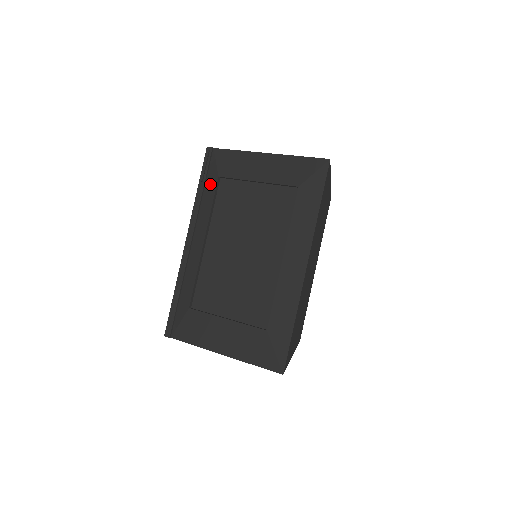
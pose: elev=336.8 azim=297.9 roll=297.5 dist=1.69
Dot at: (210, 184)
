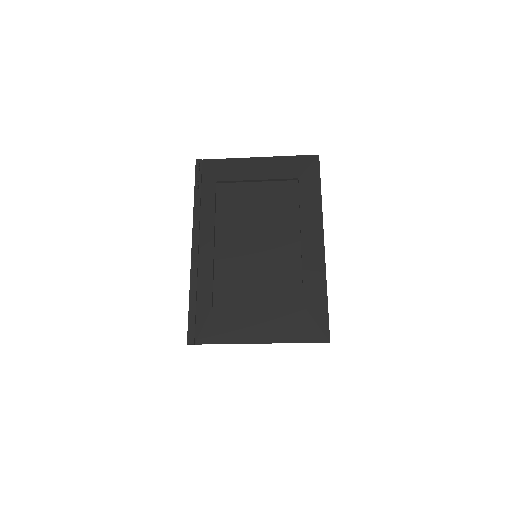
Dot at: (207, 190)
